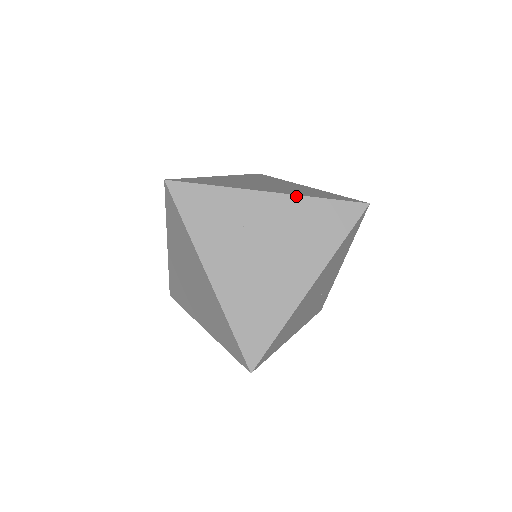
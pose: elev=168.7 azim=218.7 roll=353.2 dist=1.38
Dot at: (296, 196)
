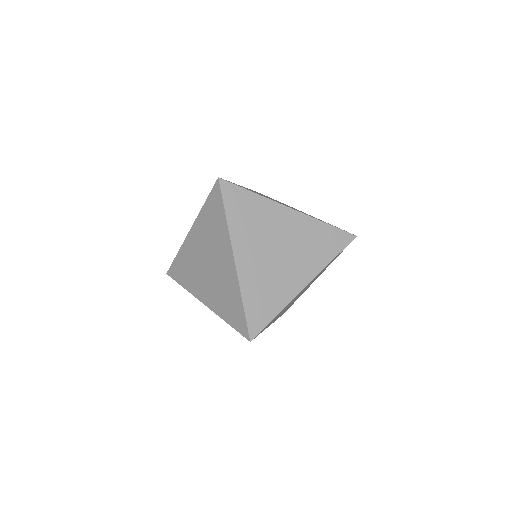
Dot at: (197, 218)
